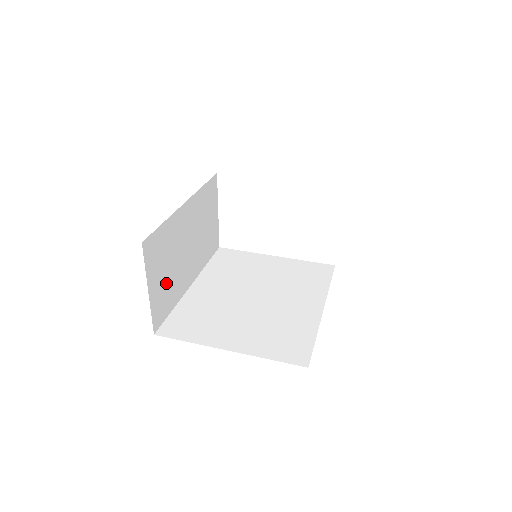
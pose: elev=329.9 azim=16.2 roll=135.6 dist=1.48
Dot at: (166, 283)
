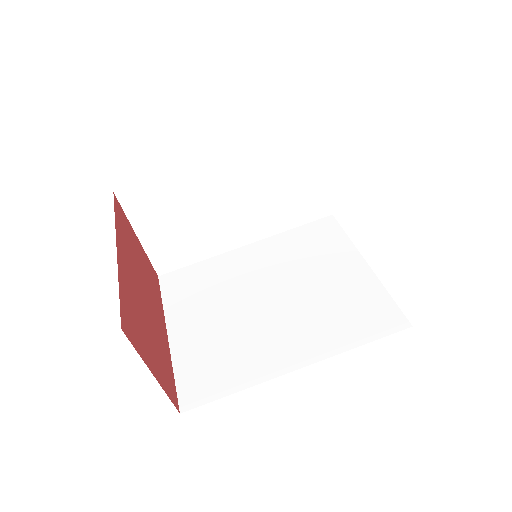
Dot at: (179, 235)
